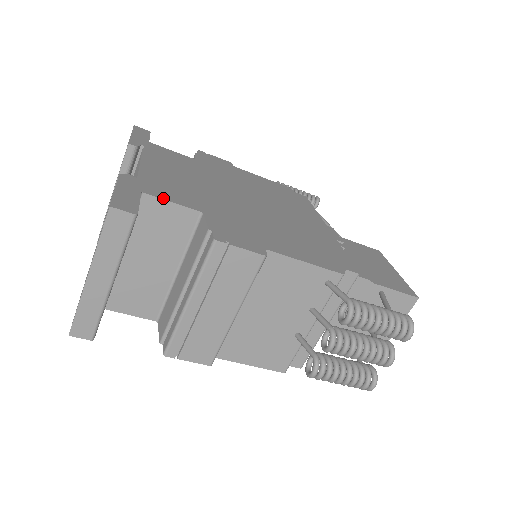
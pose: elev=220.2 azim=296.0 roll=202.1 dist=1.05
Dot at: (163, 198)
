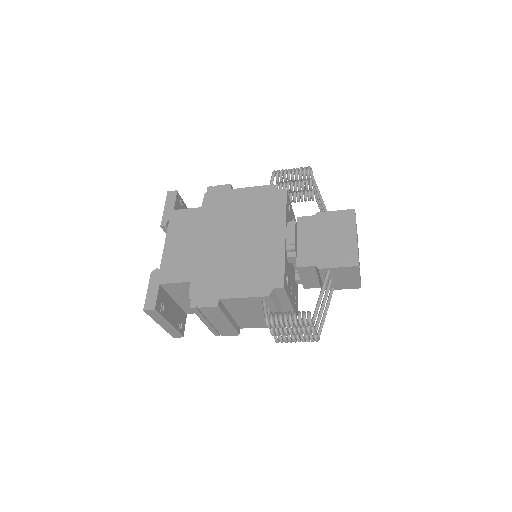
Dot at: (170, 282)
